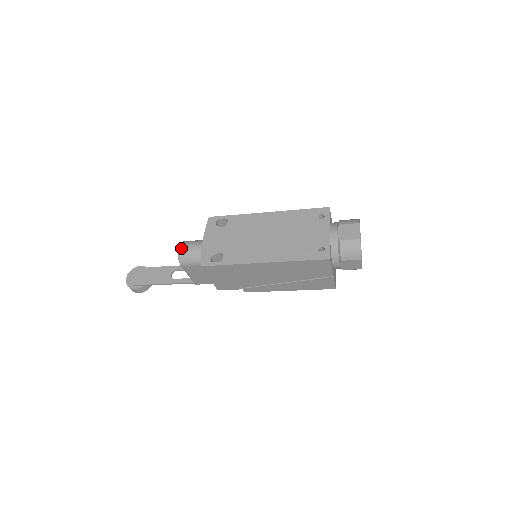
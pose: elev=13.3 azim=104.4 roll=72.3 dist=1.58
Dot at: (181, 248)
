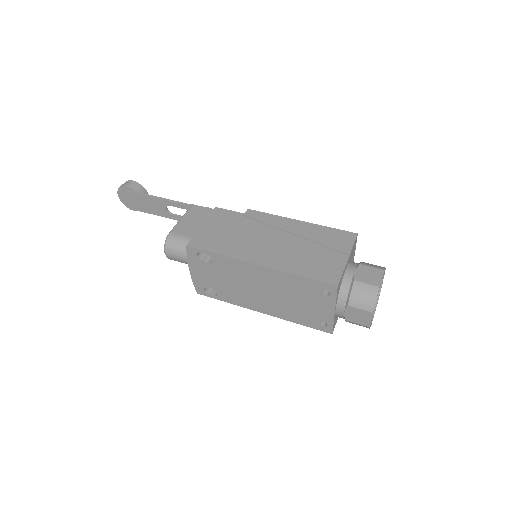
Dot at: (168, 256)
